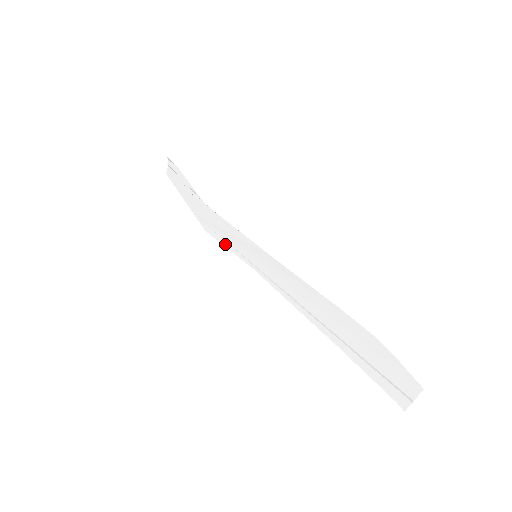
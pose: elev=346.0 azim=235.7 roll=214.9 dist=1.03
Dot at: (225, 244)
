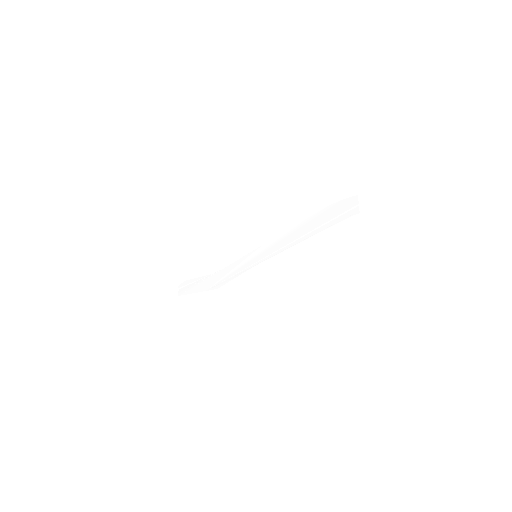
Dot at: (234, 277)
